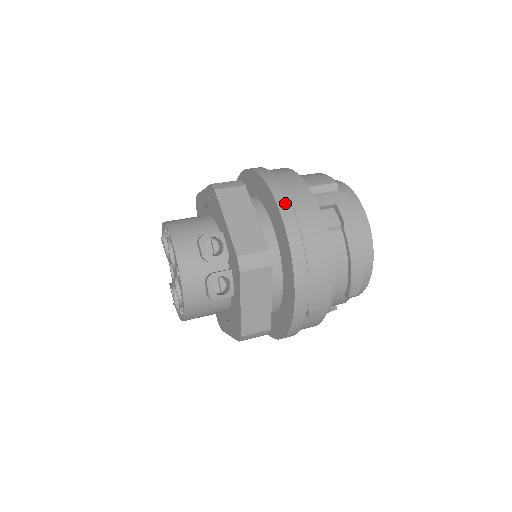
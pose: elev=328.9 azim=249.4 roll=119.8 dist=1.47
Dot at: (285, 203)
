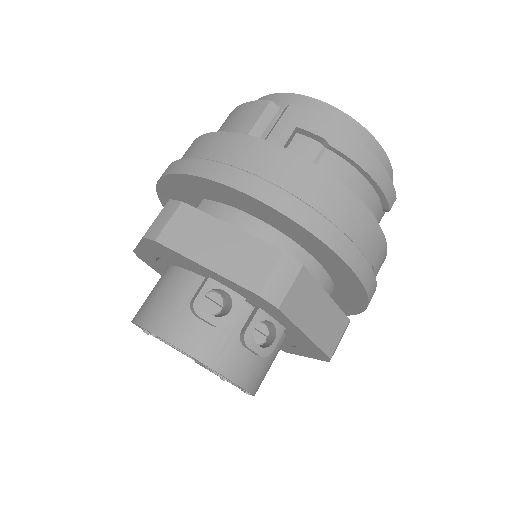
Dot at: (249, 182)
